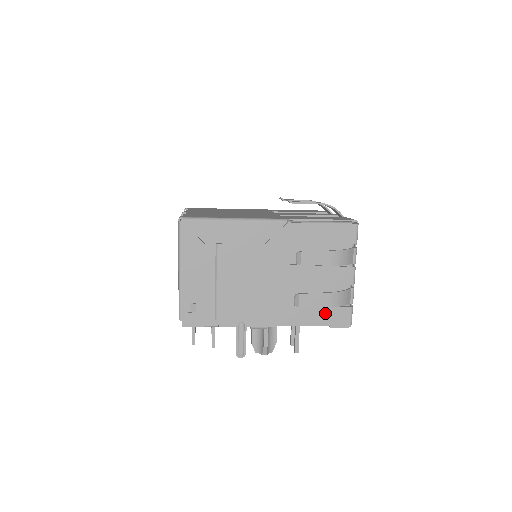
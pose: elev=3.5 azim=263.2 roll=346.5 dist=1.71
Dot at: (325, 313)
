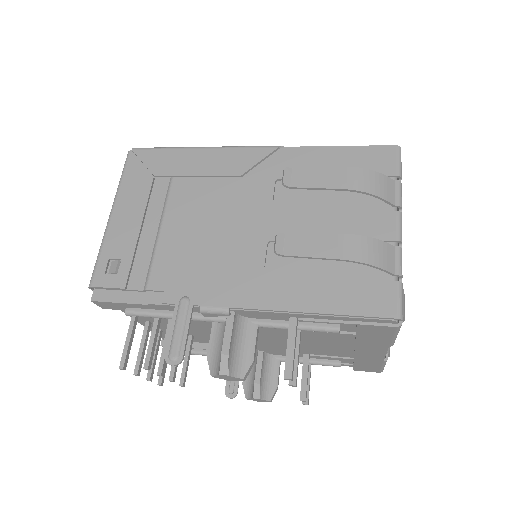
Dot at: (343, 290)
